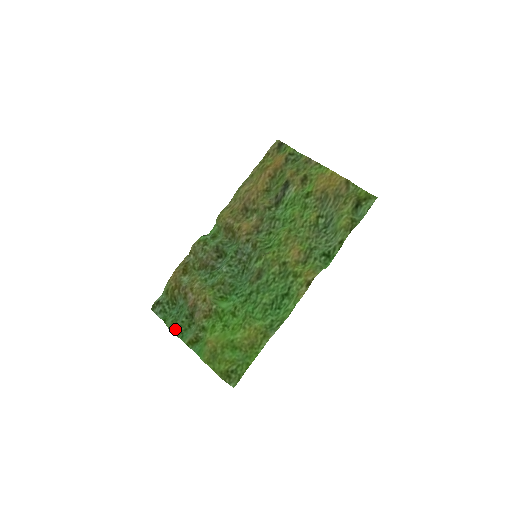
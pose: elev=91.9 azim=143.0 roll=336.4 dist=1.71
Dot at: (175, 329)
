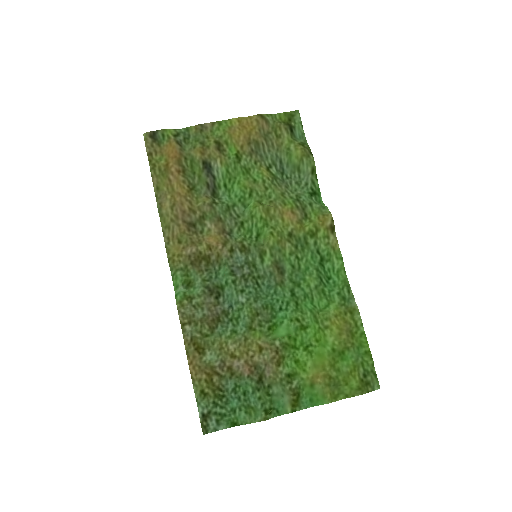
Dot at: (263, 414)
